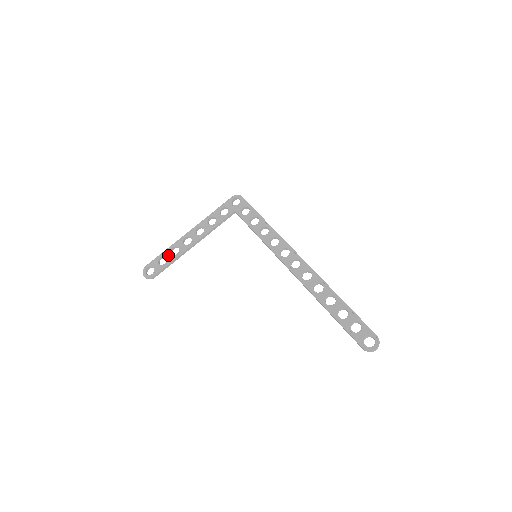
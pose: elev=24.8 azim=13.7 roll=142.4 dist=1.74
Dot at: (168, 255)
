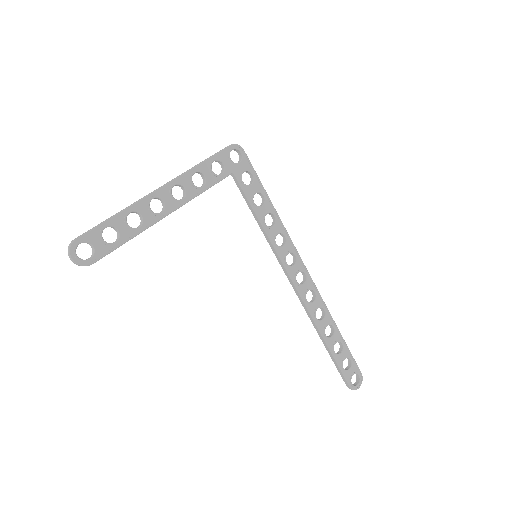
Dot at: (122, 226)
